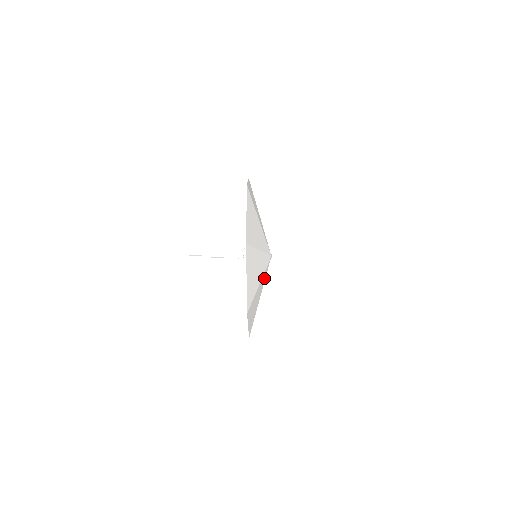
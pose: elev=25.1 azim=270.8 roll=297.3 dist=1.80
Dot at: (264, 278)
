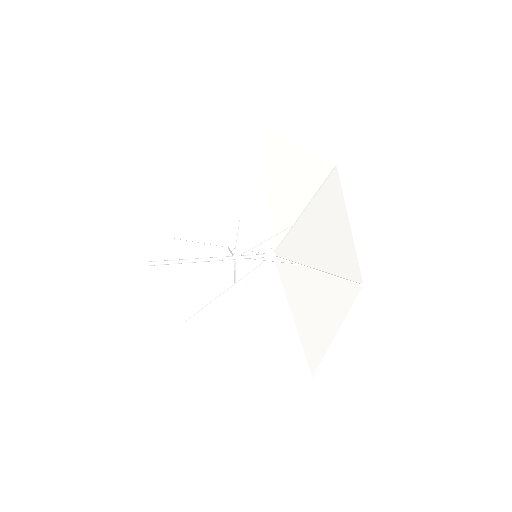
Dot at: (249, 284)
